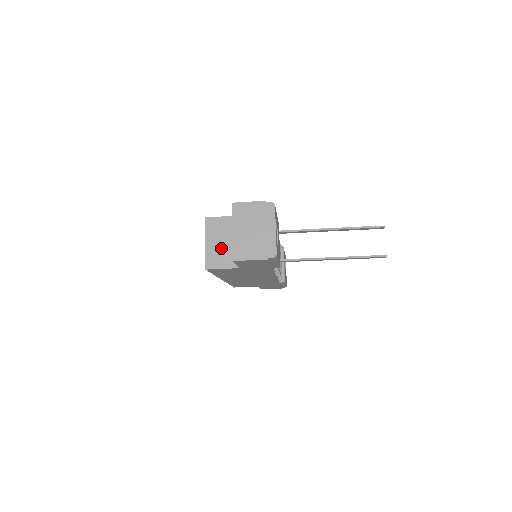
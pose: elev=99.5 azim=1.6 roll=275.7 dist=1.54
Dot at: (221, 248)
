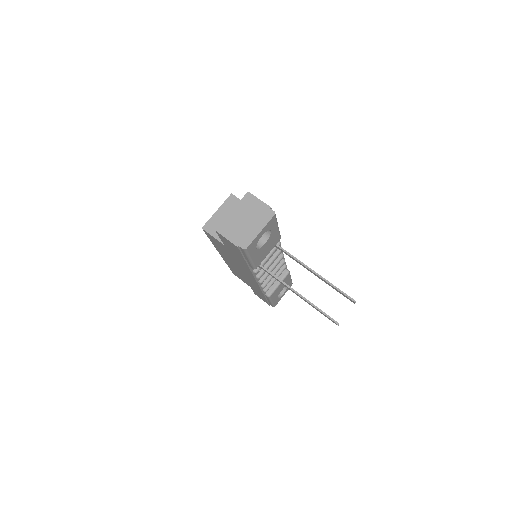
Dot at: occluded
